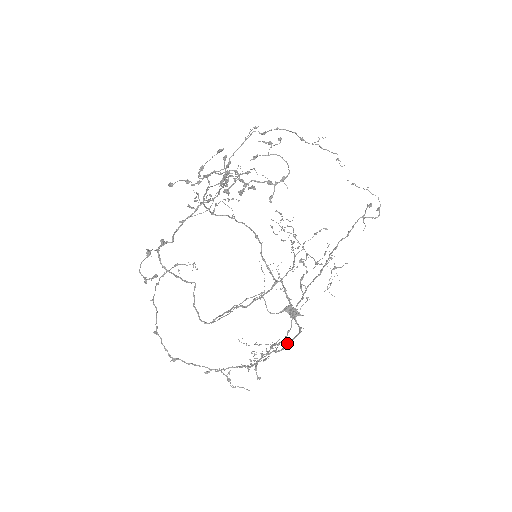
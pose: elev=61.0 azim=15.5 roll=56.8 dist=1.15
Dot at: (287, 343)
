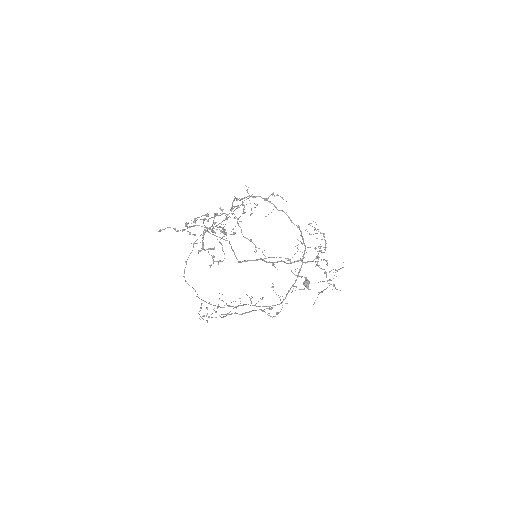
Dot at: (262, 306)
